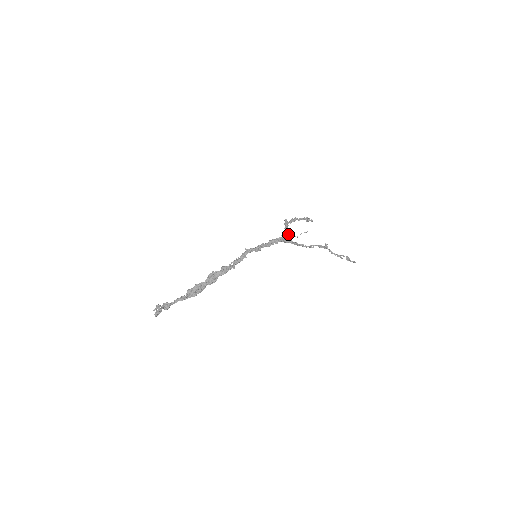
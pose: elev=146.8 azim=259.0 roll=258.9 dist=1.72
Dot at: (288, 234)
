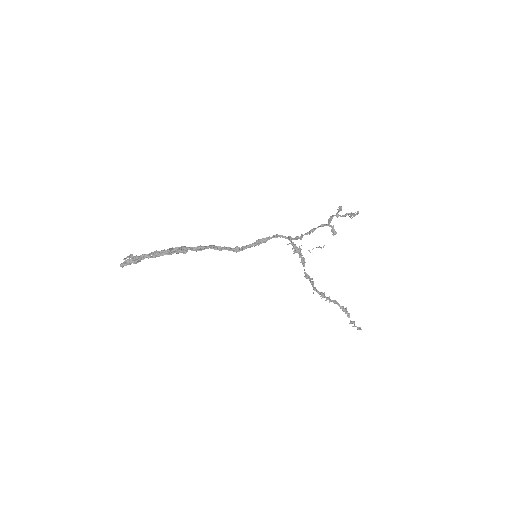
Dot at: (301, 254)
